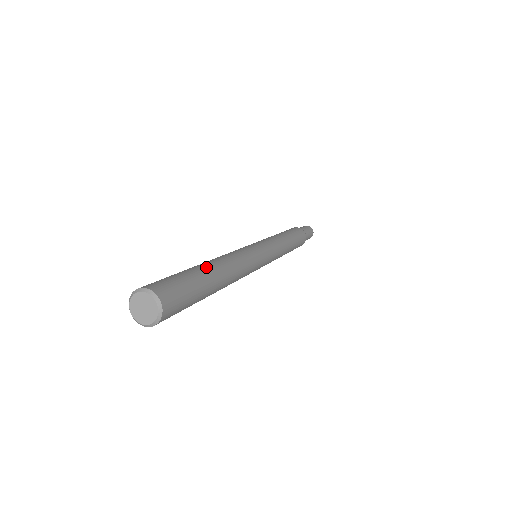
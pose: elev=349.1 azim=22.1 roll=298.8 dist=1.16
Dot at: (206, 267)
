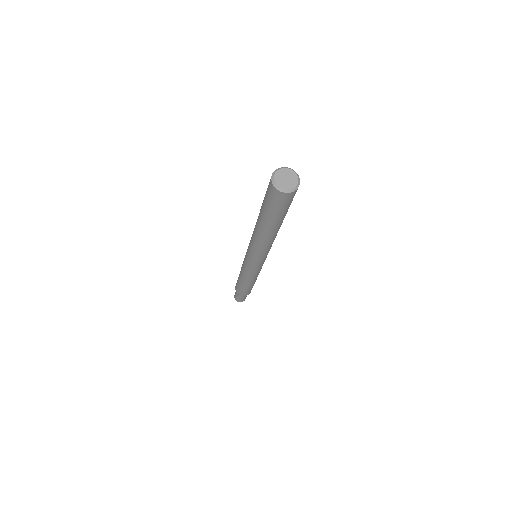
Dot at: occluded
